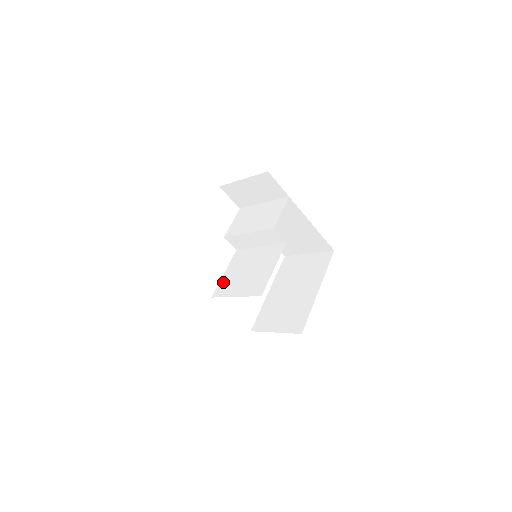
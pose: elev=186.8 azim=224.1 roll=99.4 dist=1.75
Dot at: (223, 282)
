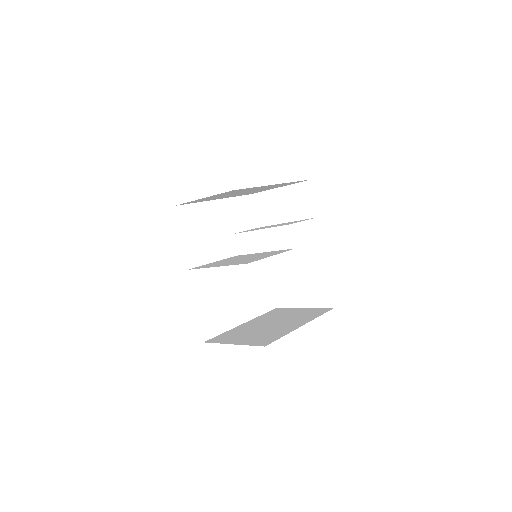
Dot at: (208, 264)
